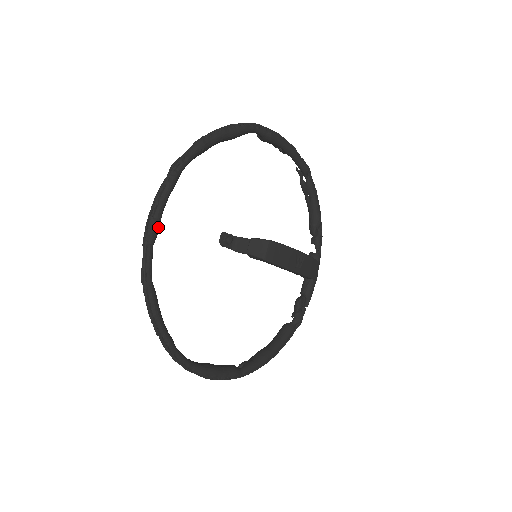
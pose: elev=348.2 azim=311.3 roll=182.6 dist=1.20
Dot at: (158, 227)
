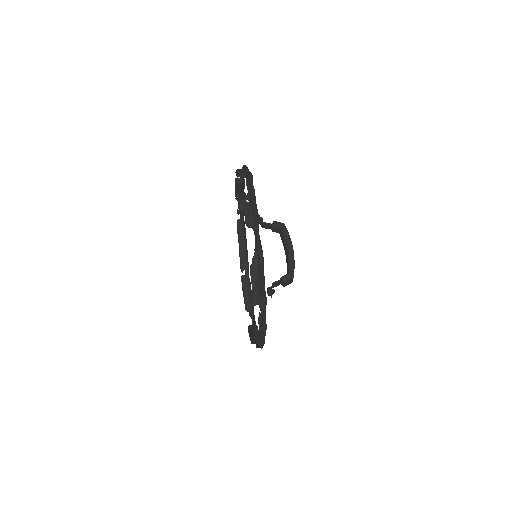
Dot at: occluded
